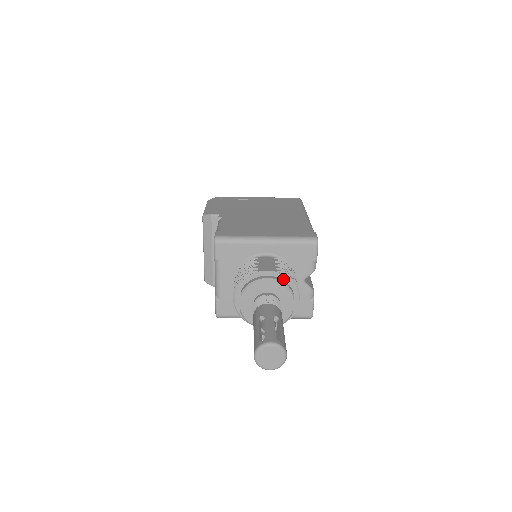
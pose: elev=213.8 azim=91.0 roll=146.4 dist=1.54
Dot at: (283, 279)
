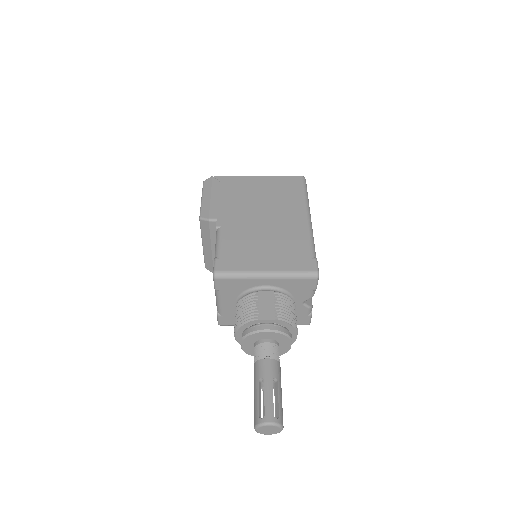
Dot at: (282, 324)
